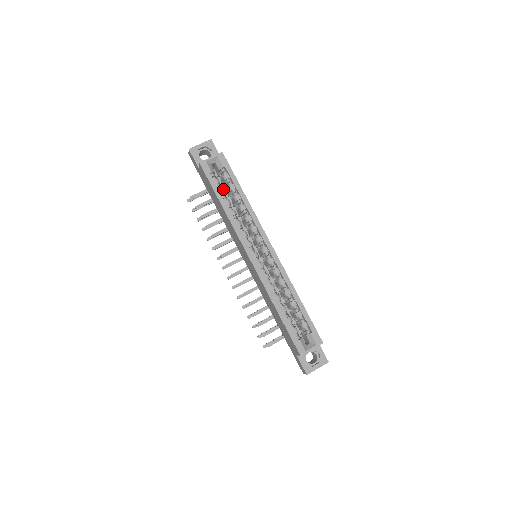
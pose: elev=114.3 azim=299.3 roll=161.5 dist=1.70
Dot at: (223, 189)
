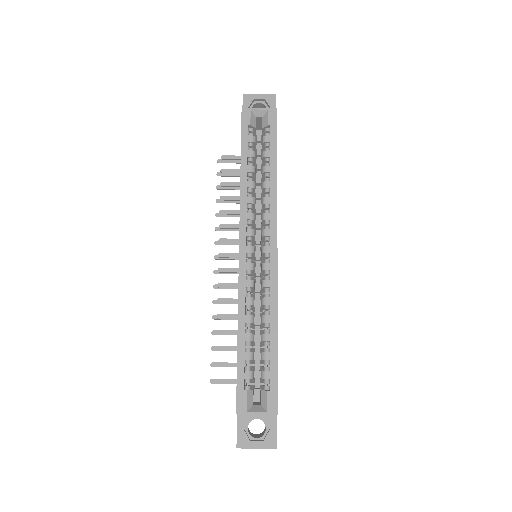
Dot at: (254, 151)
